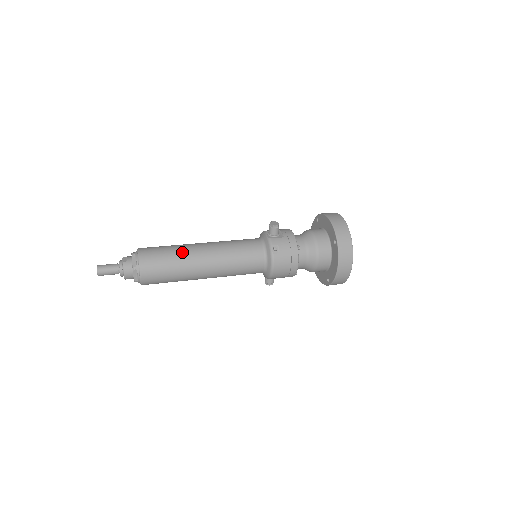
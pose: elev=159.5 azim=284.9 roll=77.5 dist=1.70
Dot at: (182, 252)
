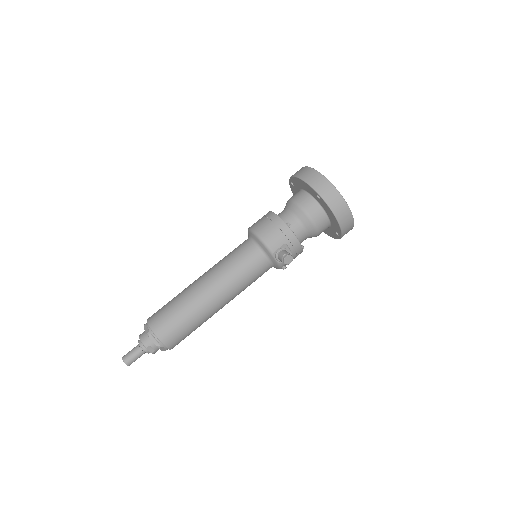
Dot at: (203, 320)
